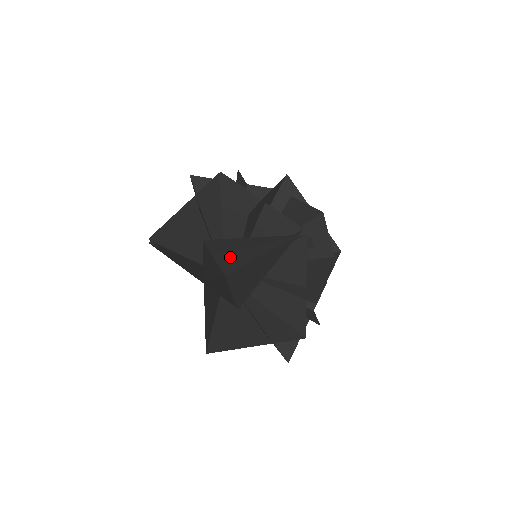
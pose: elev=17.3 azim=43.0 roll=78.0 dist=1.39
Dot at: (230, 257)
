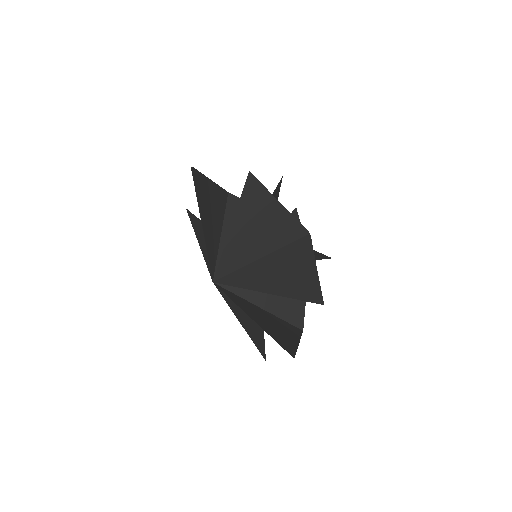
Dot at: (243, 233)
